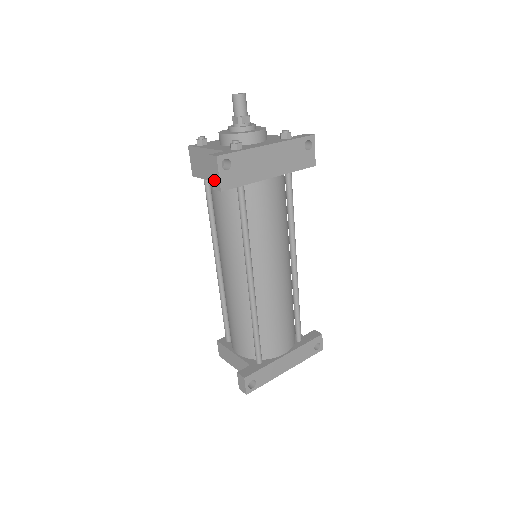
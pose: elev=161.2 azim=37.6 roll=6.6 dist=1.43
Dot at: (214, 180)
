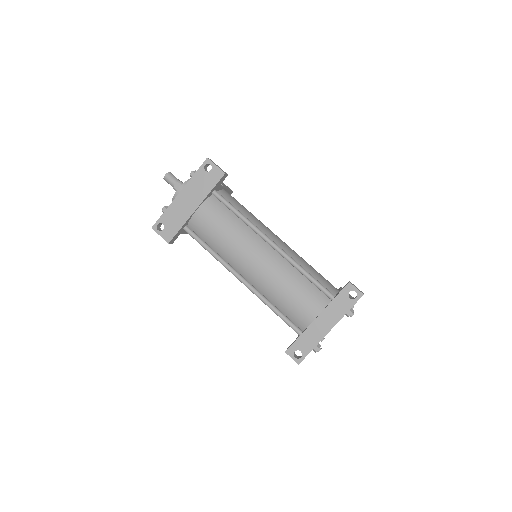
Dot at: occluded
